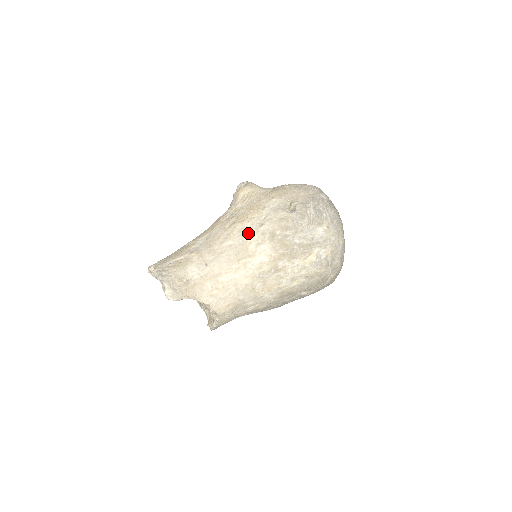
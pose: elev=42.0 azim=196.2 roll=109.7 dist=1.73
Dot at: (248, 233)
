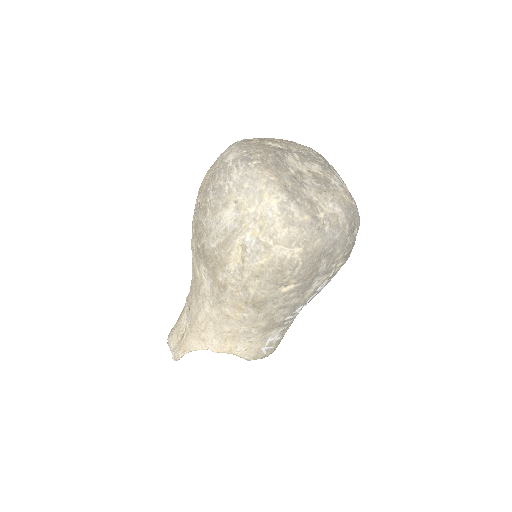
Dot at: (192, 257)
